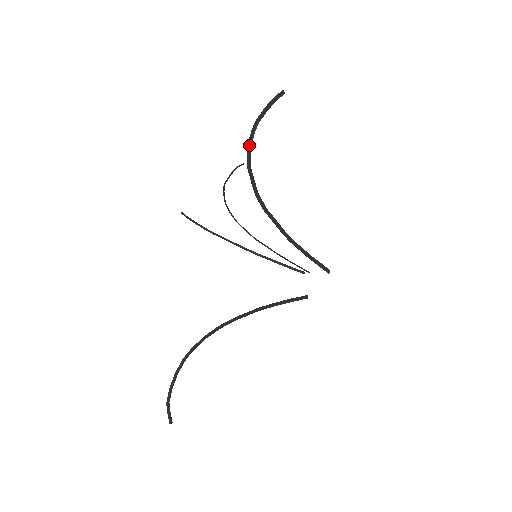
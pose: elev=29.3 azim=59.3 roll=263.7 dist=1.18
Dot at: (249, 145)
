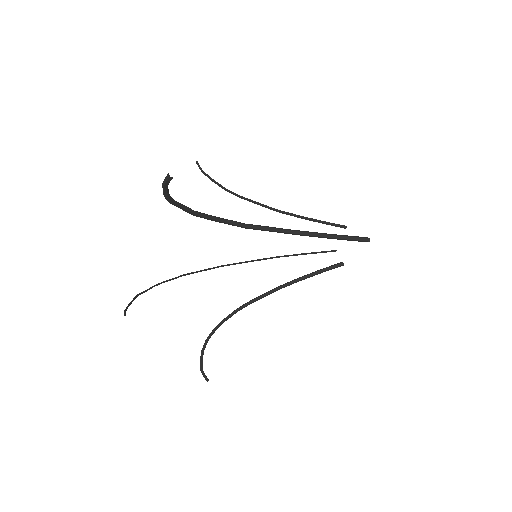
Dot at: occluded
